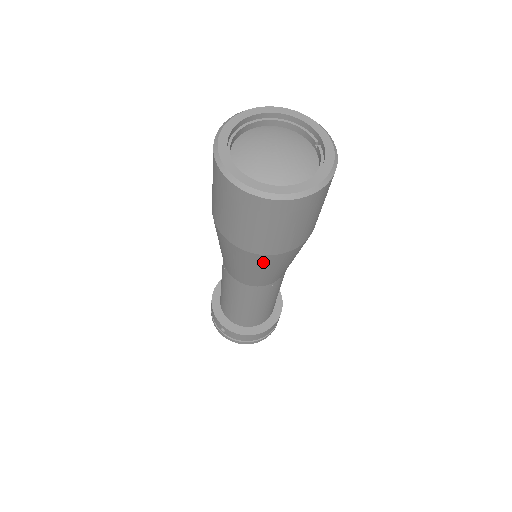
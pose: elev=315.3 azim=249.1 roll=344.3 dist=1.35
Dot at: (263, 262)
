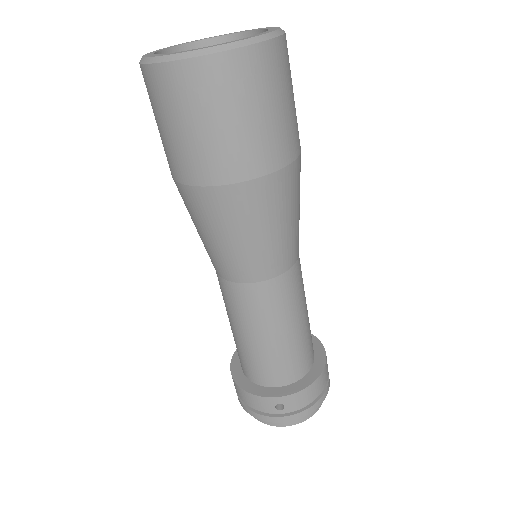
Dot at: (278, 194)
